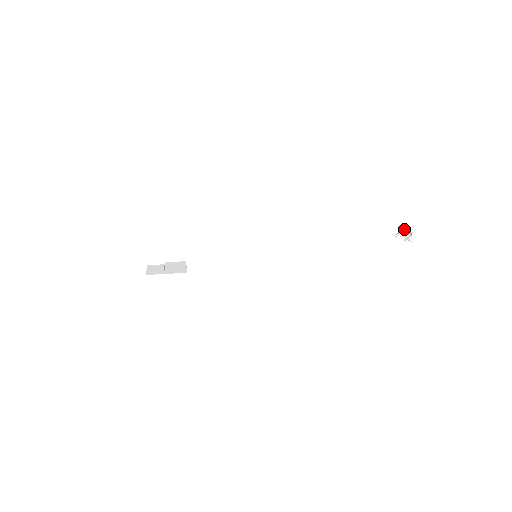
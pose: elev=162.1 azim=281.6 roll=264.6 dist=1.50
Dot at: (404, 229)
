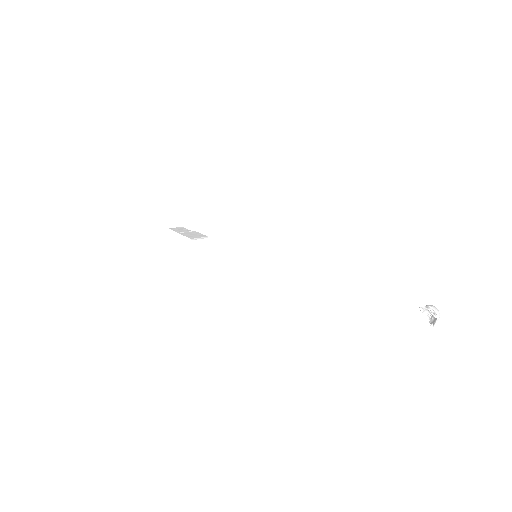
Dot at: (428, 305)
